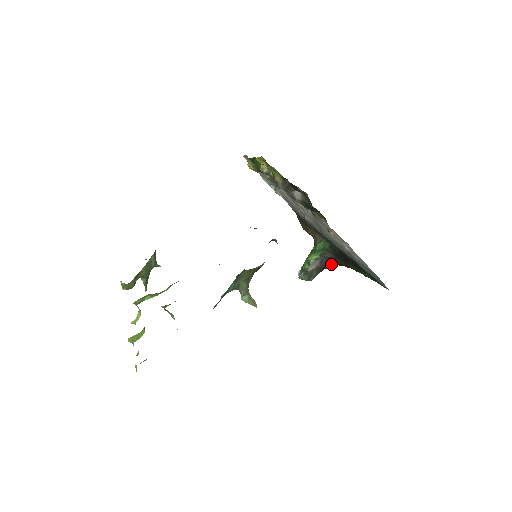
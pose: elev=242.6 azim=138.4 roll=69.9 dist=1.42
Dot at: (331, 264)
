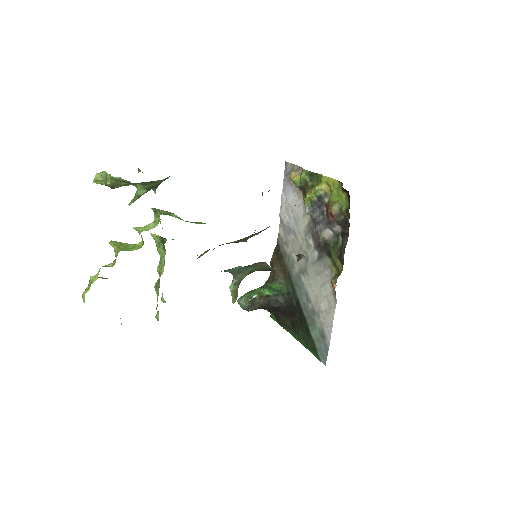
Dot at: (272, 308)
